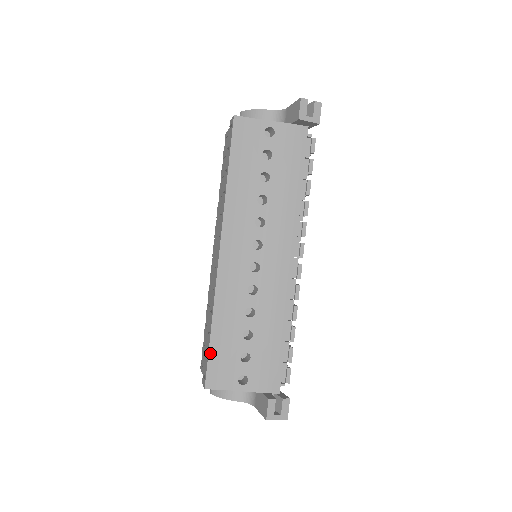
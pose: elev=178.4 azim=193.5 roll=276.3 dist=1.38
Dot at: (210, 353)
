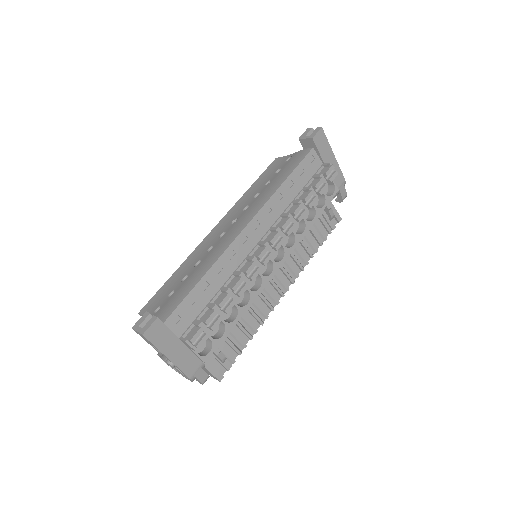
Dot at: (160, 289)
